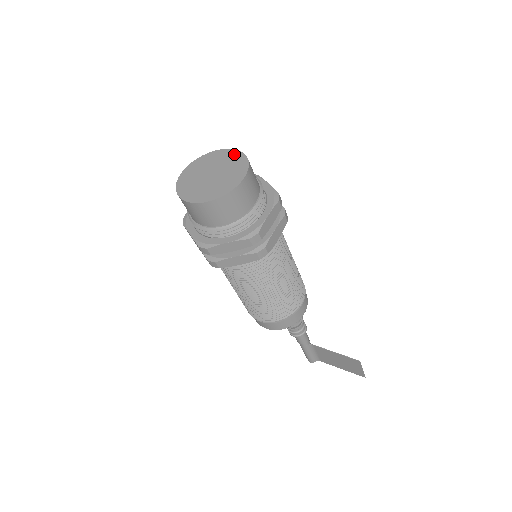
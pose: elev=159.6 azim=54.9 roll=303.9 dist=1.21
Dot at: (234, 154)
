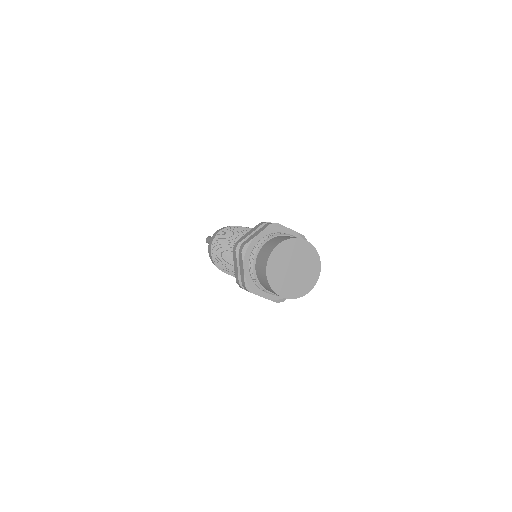
Dot at: (298, 243)
